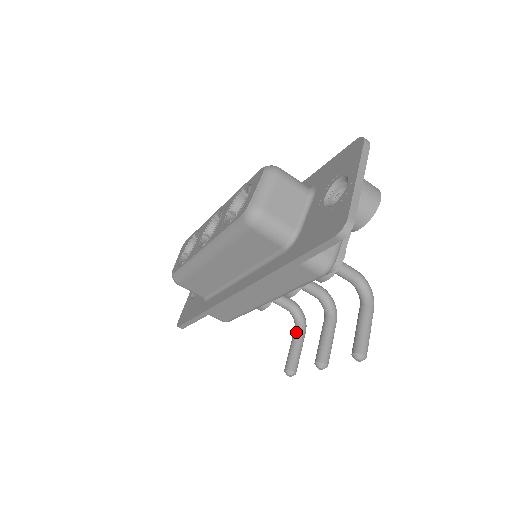
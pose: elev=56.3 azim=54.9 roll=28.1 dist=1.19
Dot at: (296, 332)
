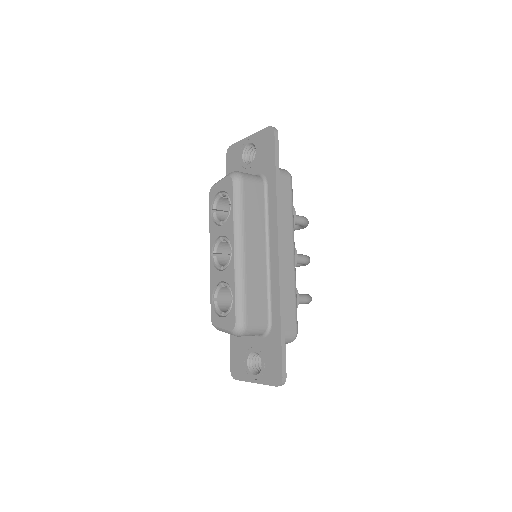
Dot at: (294, 227)
